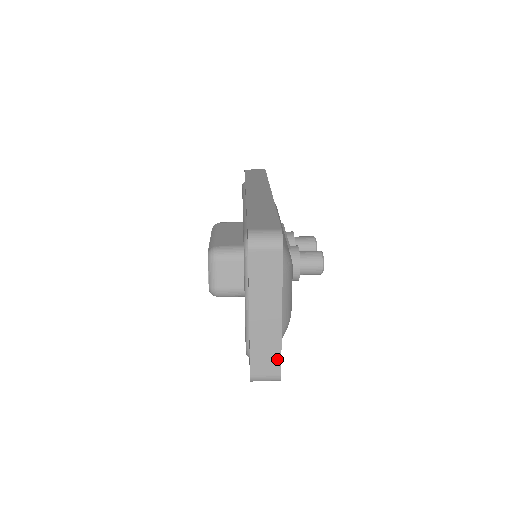
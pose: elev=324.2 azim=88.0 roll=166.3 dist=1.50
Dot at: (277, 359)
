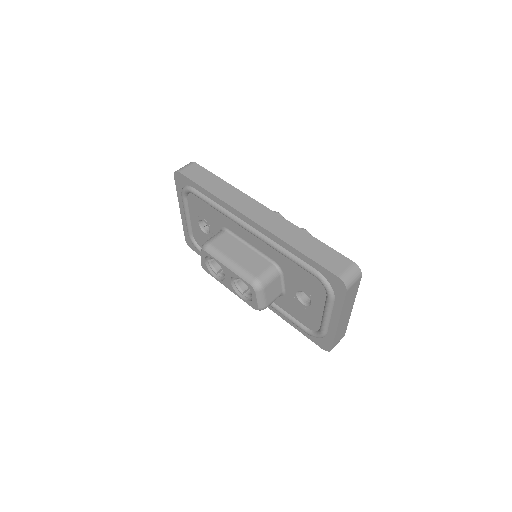
Dot at: (345, 330)
